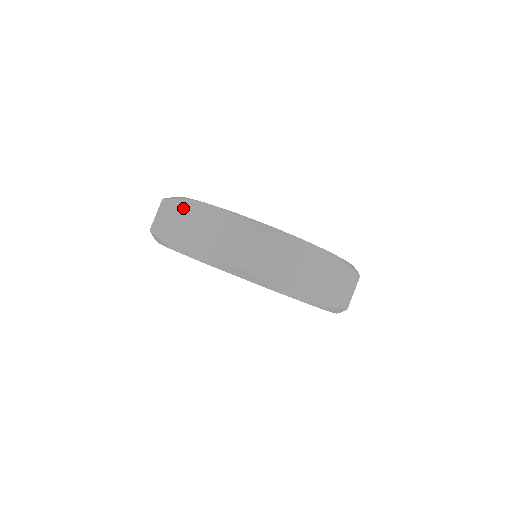
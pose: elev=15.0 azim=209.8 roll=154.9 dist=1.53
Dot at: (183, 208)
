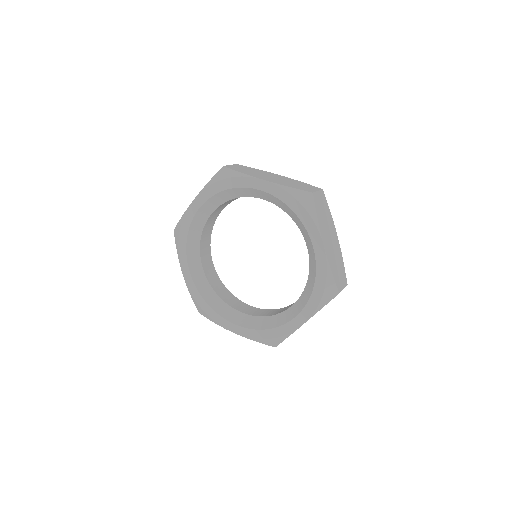
Dot at: (257, 170)
